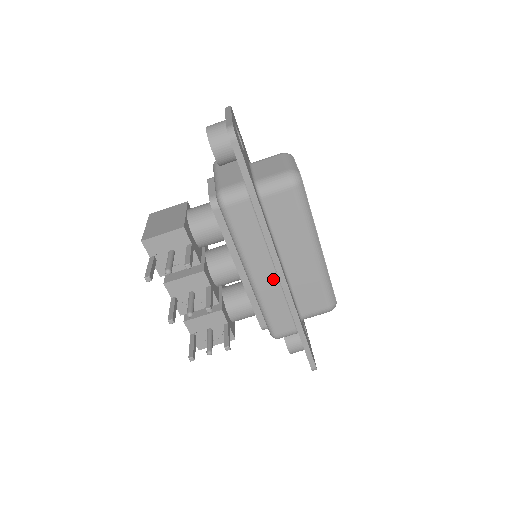
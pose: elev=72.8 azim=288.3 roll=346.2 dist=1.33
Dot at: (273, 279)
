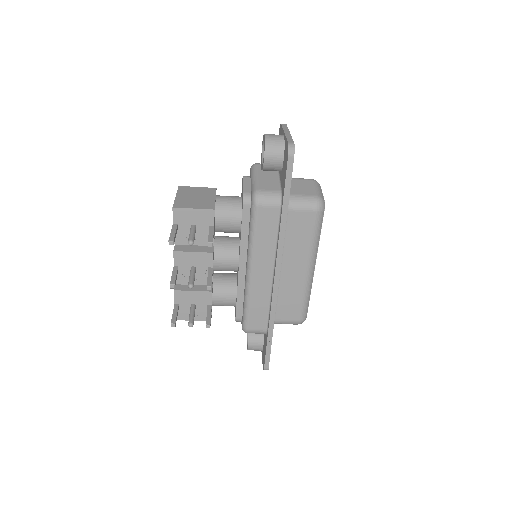
Dot at: (267, 281)
